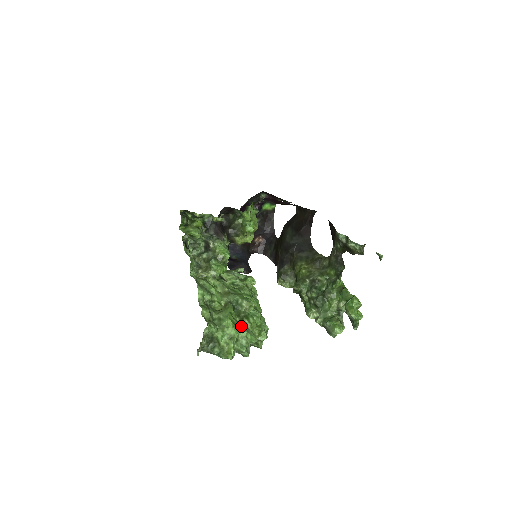
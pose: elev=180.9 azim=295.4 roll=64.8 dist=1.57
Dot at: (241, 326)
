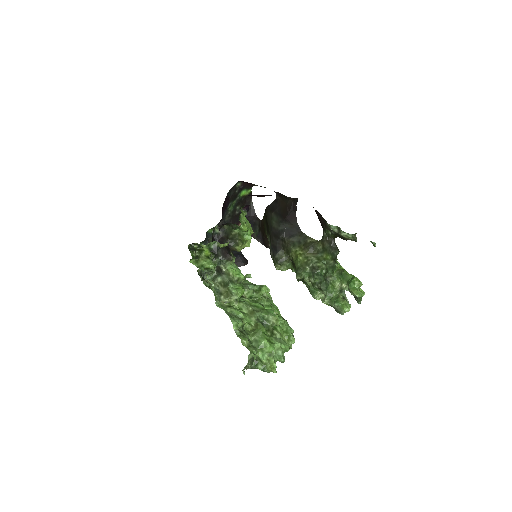
Dot at: (274, 339)
